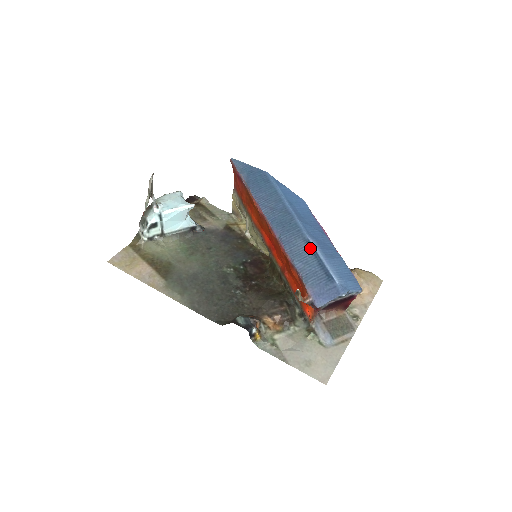
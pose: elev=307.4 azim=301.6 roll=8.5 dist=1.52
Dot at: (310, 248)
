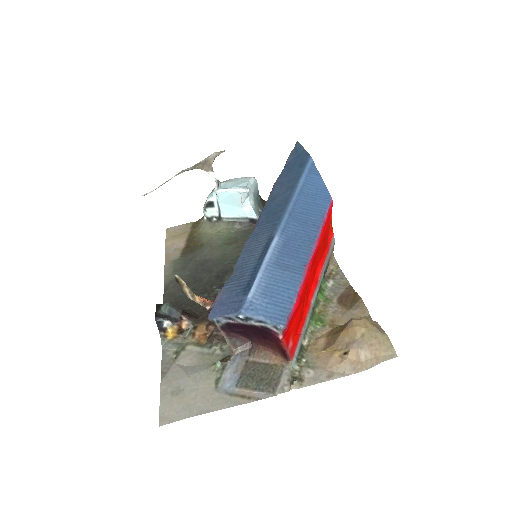
Dot at: (265, 247)
